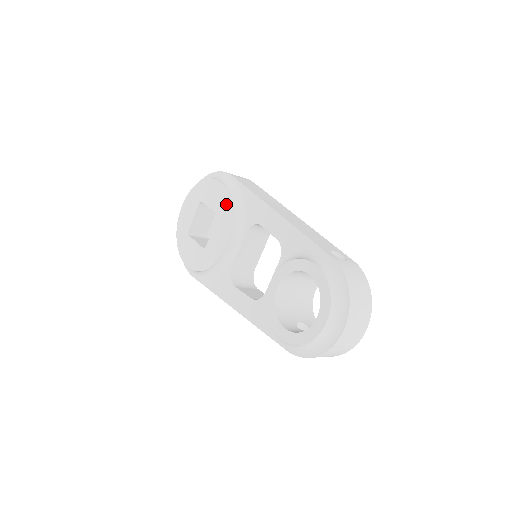
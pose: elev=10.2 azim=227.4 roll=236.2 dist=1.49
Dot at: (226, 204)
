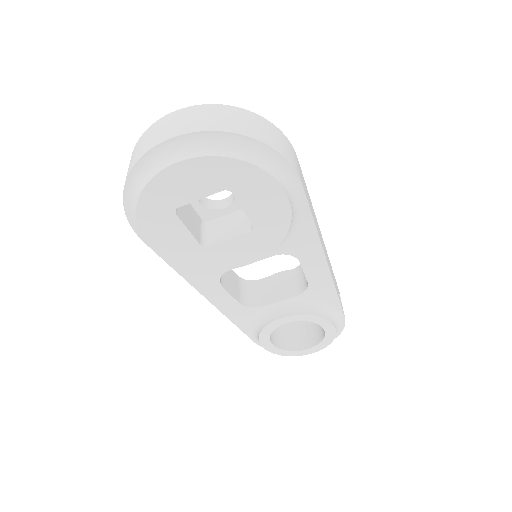
Dot at: (278, 230)
